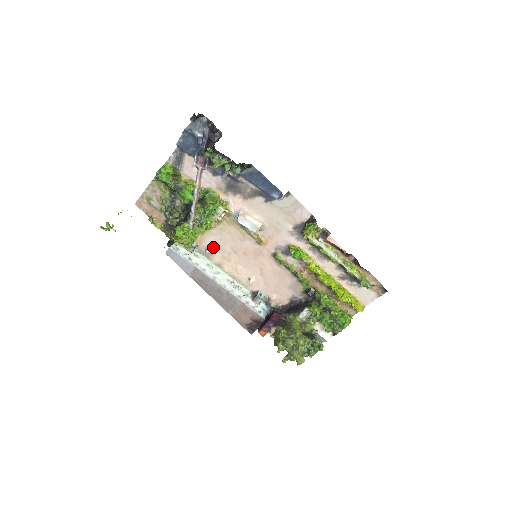
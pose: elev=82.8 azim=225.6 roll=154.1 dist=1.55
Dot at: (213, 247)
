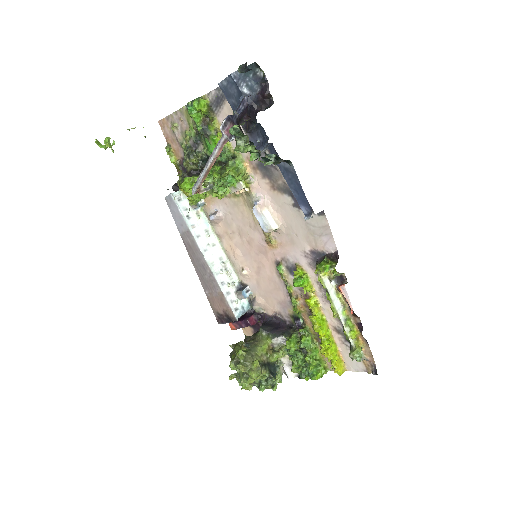
Dot at: (219, 216)
